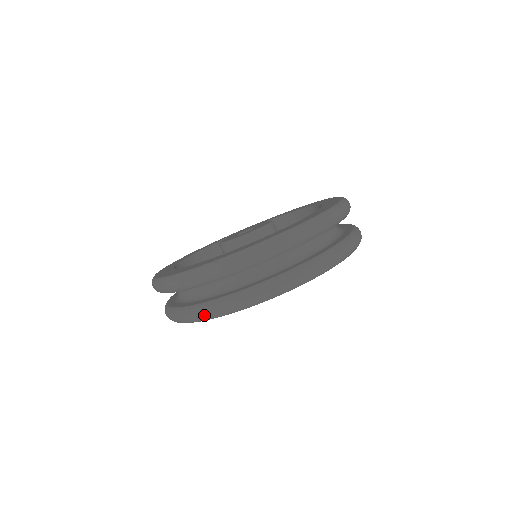
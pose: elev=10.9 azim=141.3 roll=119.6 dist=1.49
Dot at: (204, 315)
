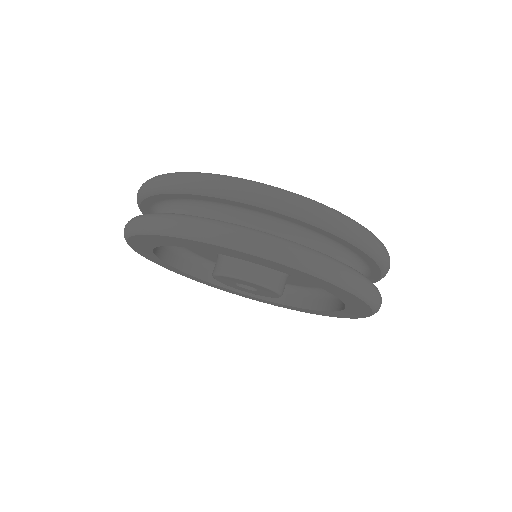
Dot at: (125, 227)
